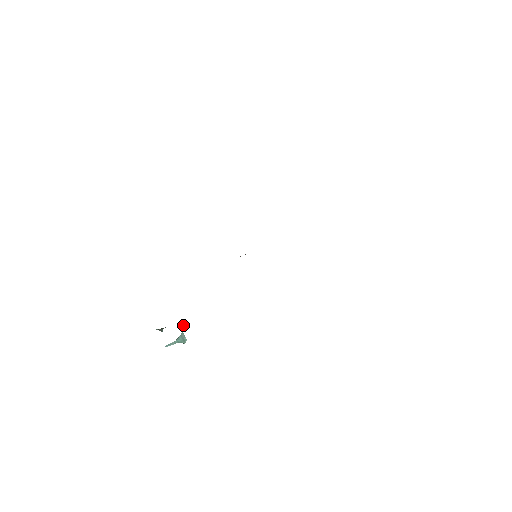
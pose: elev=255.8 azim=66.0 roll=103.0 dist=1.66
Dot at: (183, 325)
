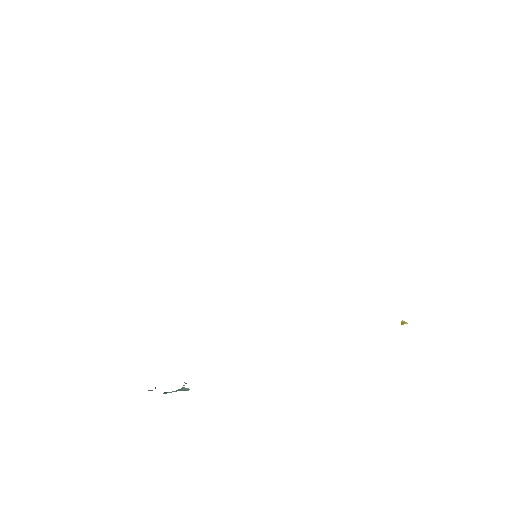
Dot at: occluded
